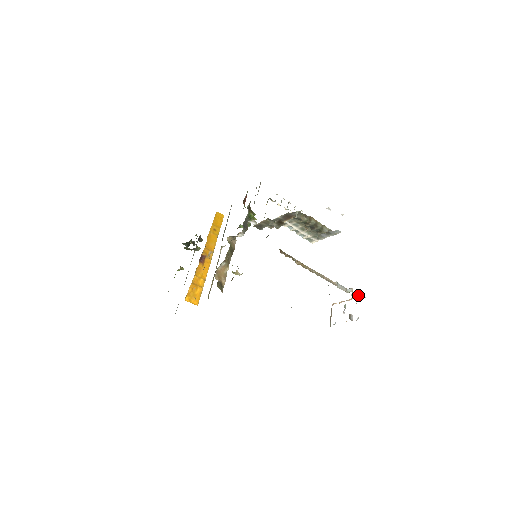
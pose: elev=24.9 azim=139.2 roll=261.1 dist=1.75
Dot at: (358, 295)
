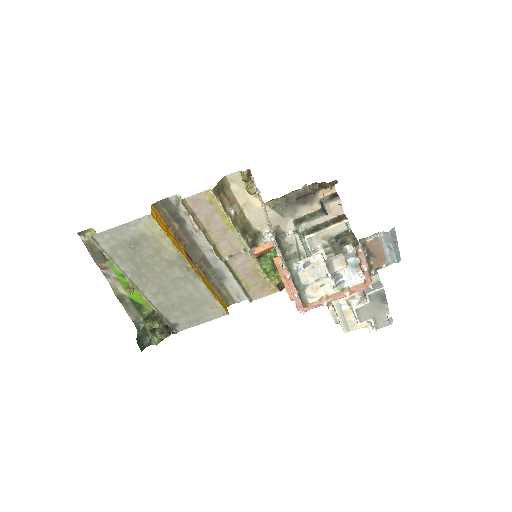
Dot at: (372, 285)
